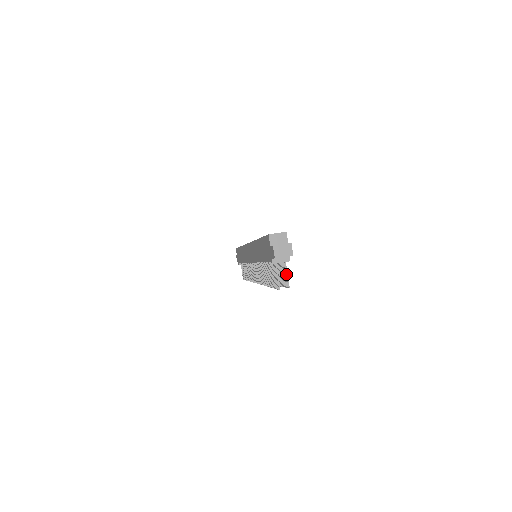
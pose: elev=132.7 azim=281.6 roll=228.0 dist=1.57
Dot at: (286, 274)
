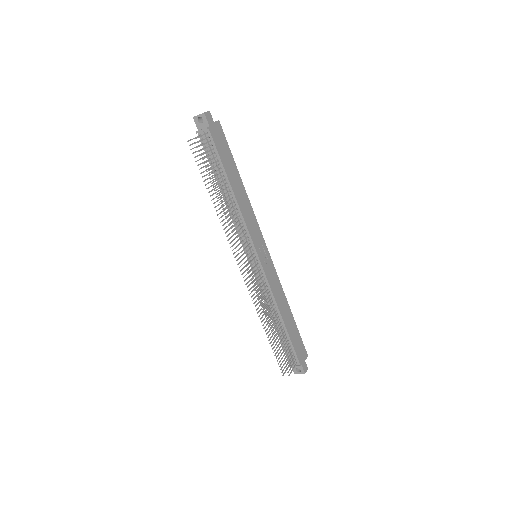
Dot at: (200, 136)
